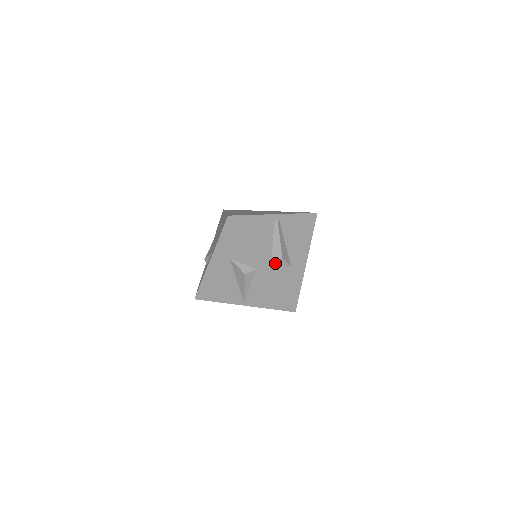
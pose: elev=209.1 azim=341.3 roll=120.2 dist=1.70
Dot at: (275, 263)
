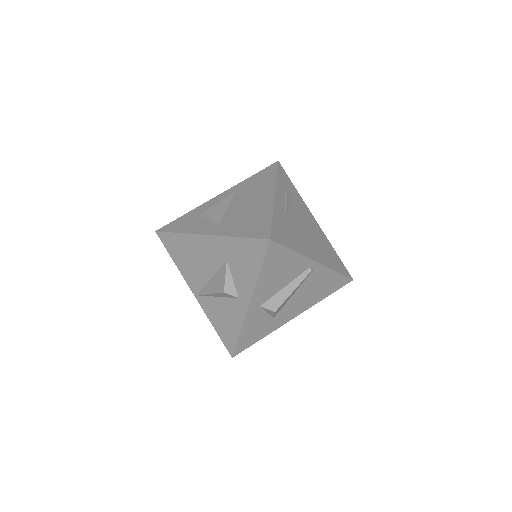
Dot at: (263, 308)
